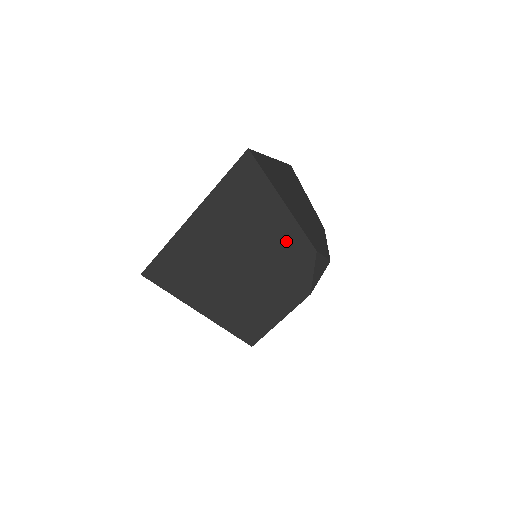
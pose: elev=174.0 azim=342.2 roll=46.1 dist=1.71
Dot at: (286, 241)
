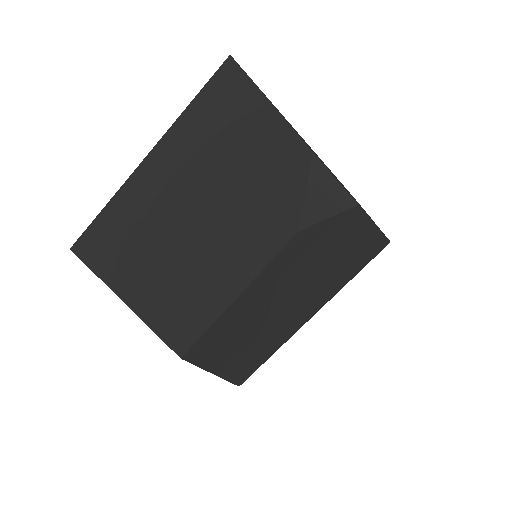
Dot at: (264, 151)
